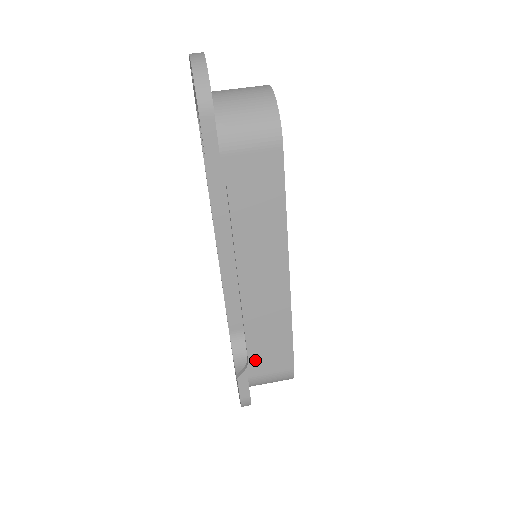
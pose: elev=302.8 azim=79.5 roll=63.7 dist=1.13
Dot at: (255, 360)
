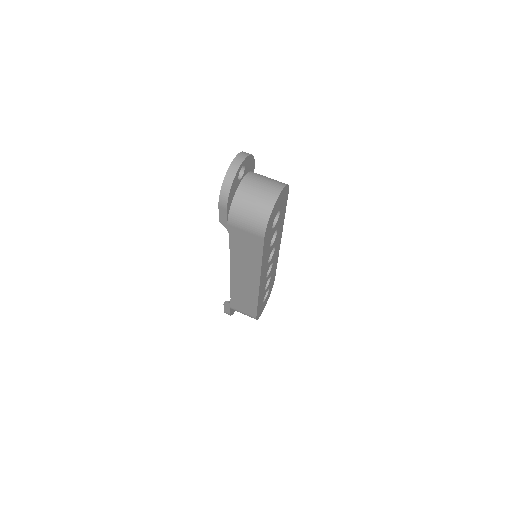
Dot at: (235, 303)
